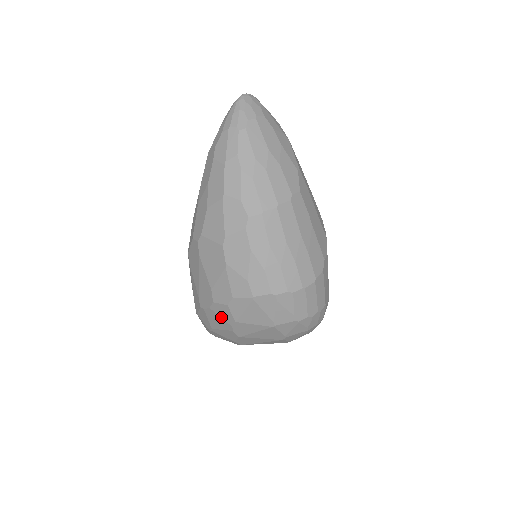
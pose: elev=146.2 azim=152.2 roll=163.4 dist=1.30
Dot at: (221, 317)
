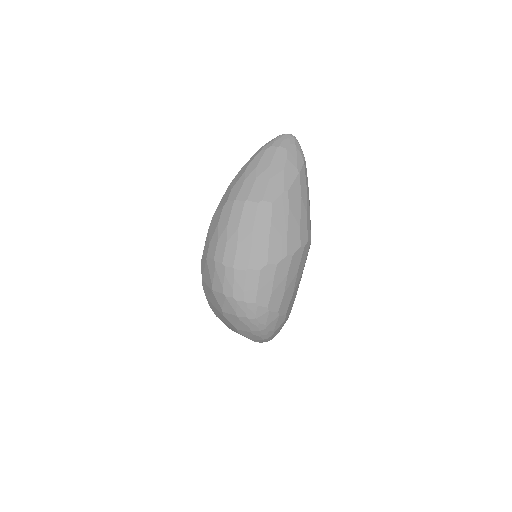
Dot at: occluded
